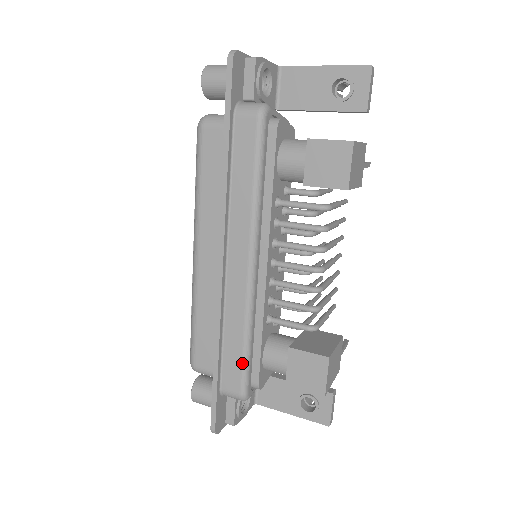
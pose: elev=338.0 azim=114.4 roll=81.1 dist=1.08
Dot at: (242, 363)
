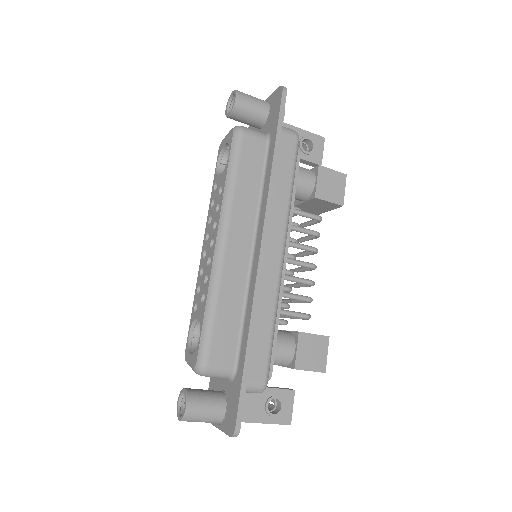
Dot at: (270, 347)
